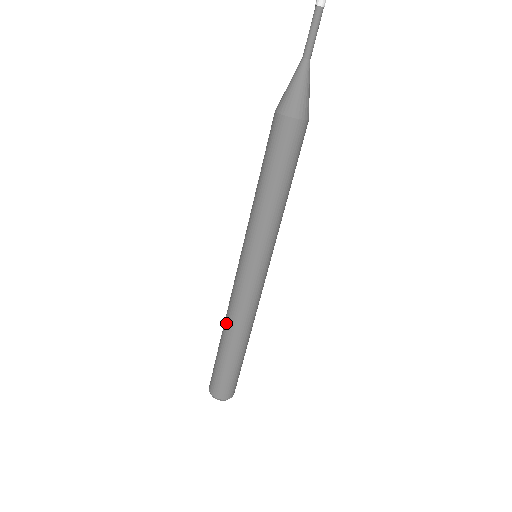
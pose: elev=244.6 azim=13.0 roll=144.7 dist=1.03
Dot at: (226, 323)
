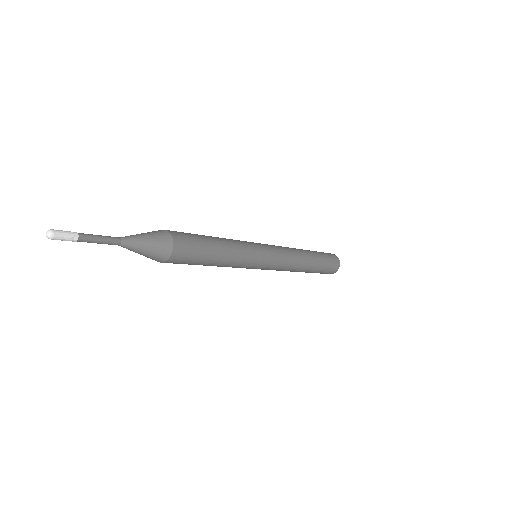
Dot at: occluded
